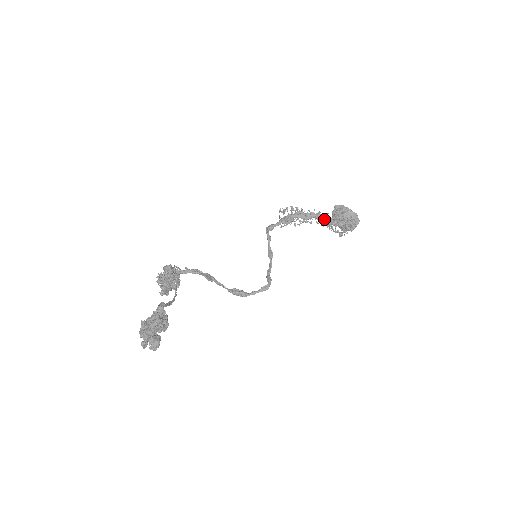
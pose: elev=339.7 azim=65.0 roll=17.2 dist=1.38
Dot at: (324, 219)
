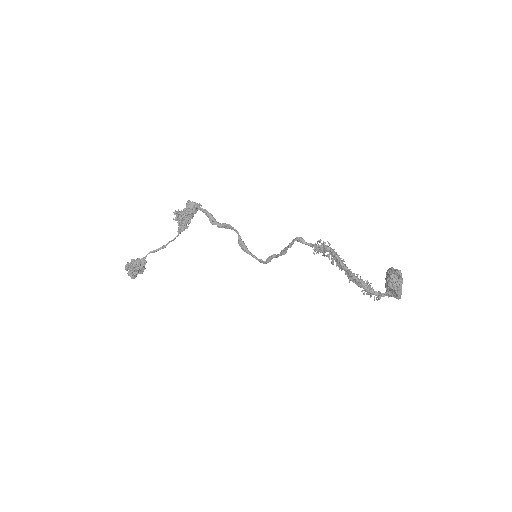
Dot at: (351, 280)
